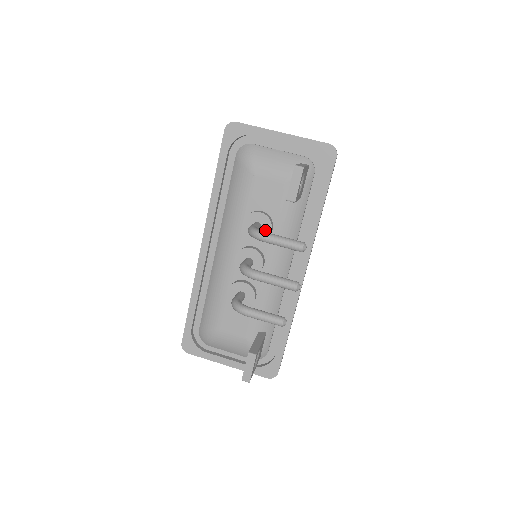
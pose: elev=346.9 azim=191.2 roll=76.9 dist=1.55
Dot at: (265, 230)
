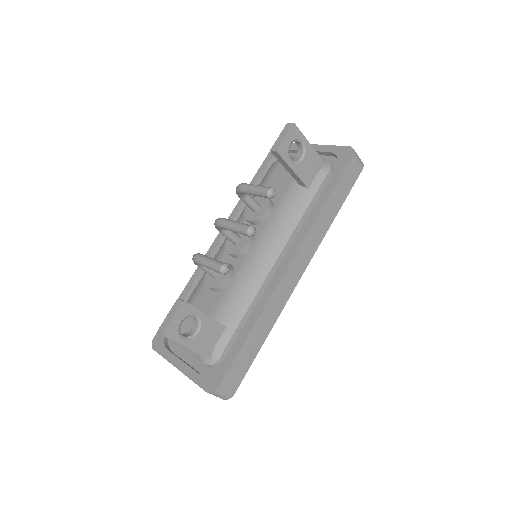
Dot at: (262, 210)
